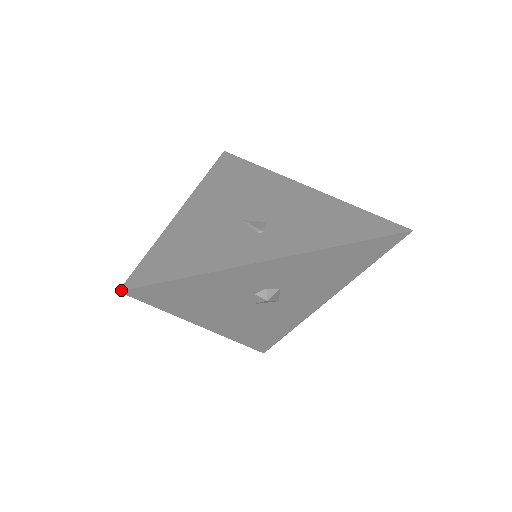
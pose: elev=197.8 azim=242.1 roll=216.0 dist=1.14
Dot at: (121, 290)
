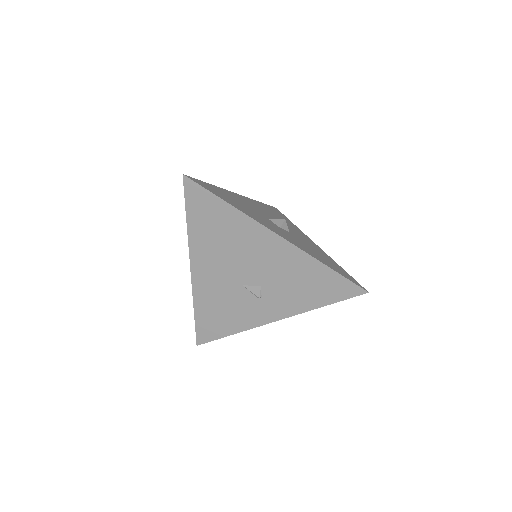
Dot at: occluded
